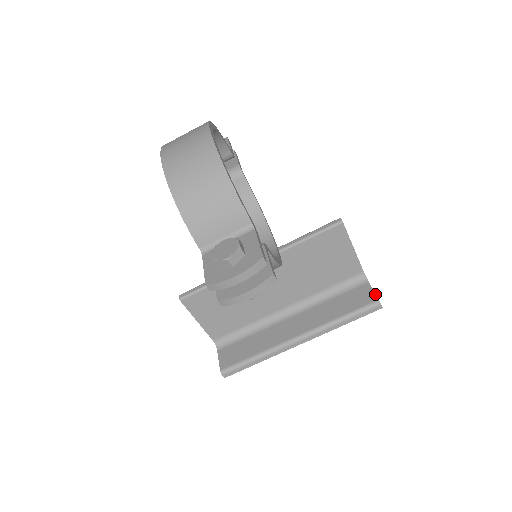
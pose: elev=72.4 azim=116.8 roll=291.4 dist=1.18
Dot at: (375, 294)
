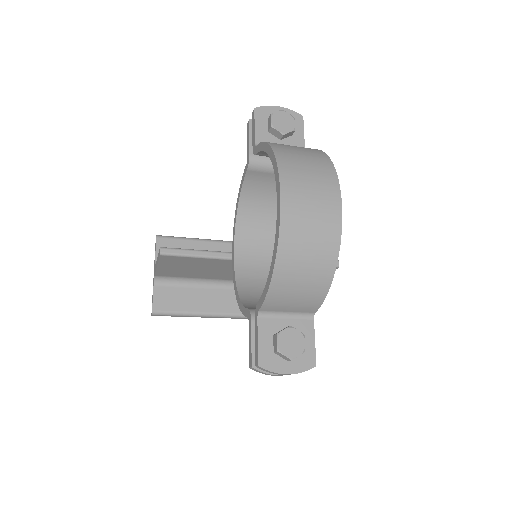
Dot at: occluded
